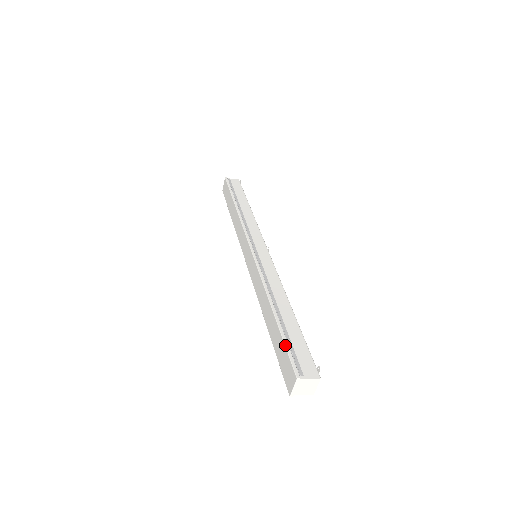
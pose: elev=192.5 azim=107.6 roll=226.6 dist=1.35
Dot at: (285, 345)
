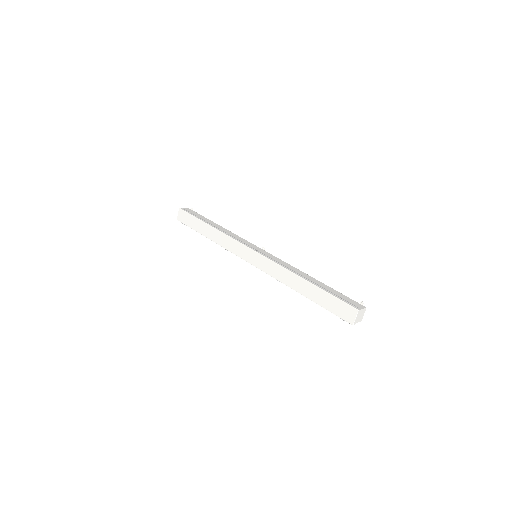
Dot at: (335, 296)
